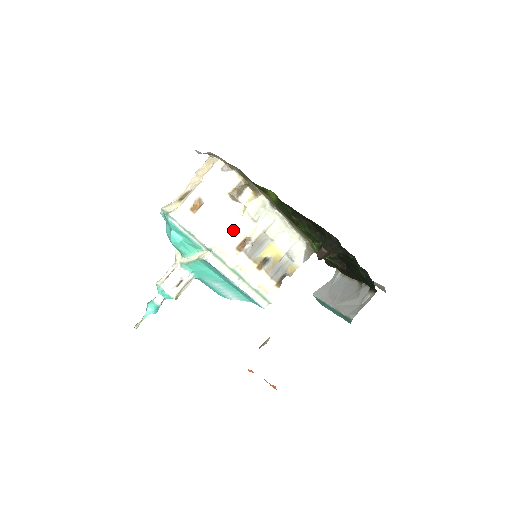
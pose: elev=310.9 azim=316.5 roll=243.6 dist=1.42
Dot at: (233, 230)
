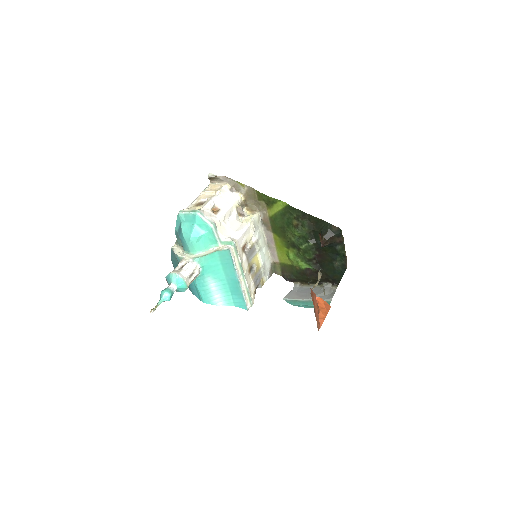
Dot at: (243, 232)
